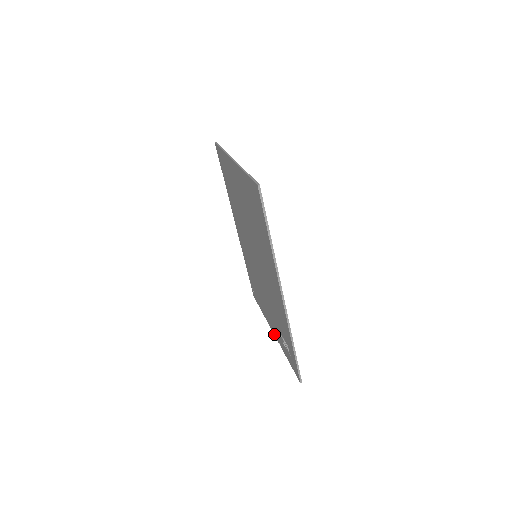
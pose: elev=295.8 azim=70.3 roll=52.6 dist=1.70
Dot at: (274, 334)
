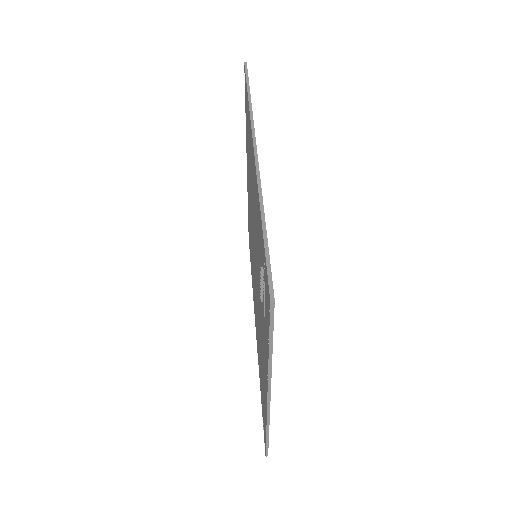
Dot at: occluded
